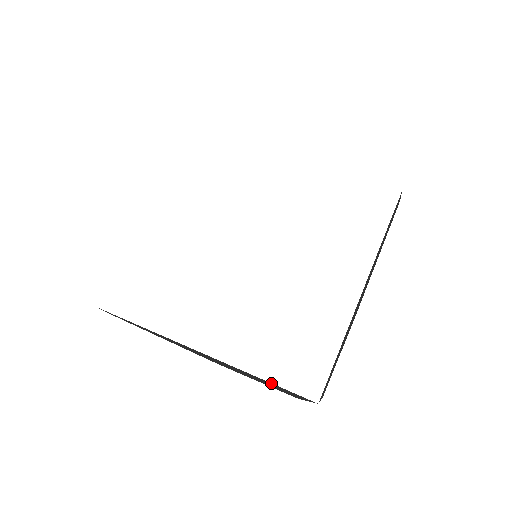
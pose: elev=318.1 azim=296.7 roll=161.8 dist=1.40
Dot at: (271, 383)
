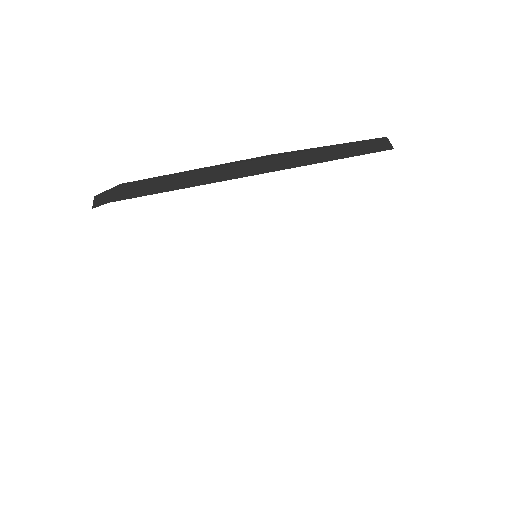
Dot at: occluded
